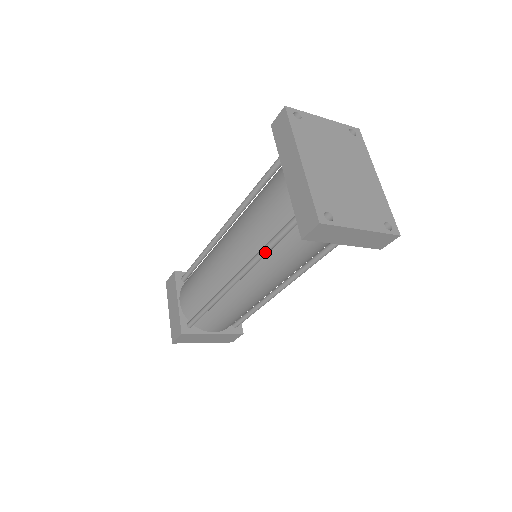
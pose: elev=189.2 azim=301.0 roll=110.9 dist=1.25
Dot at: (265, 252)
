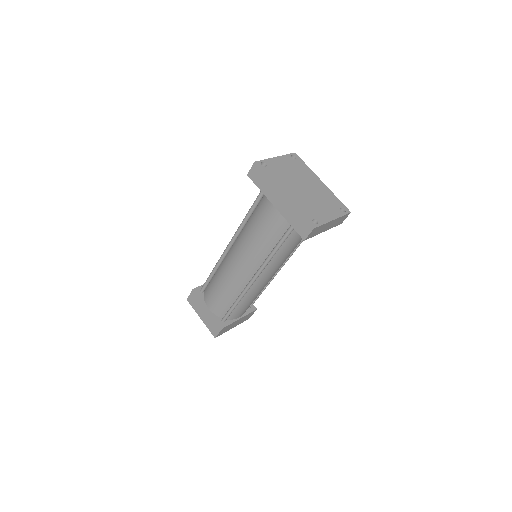
Dot at: (274, 254)
